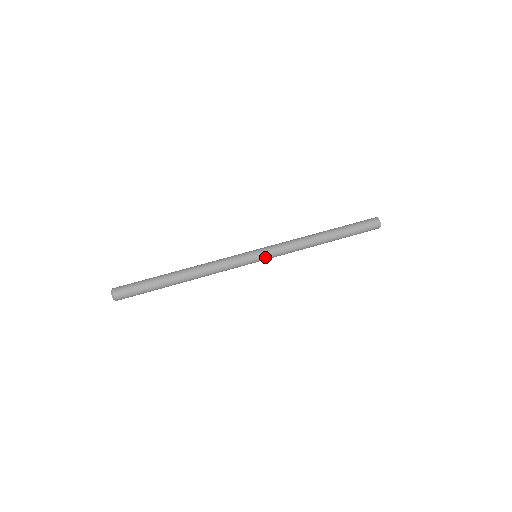
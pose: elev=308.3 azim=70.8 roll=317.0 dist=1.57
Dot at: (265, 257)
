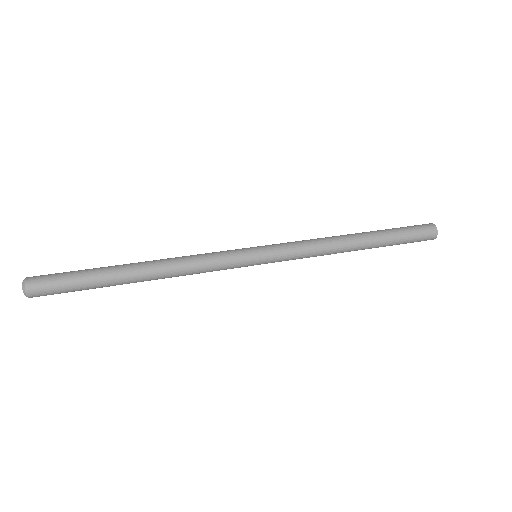
Dot at: (269, 262)
